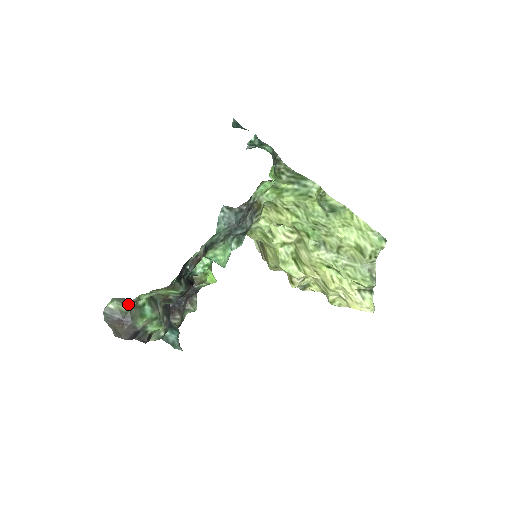
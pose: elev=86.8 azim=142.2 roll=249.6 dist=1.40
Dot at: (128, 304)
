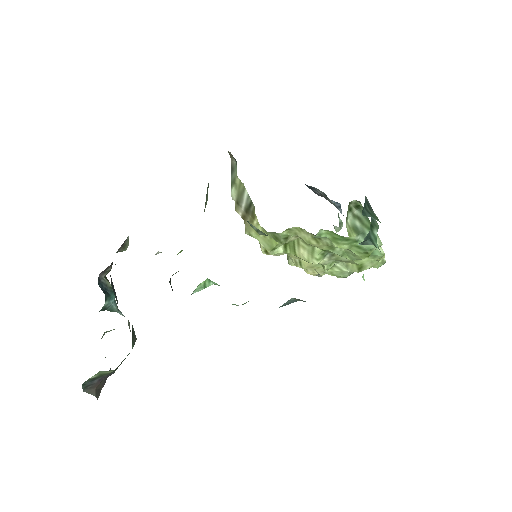
Dot at: occluded
